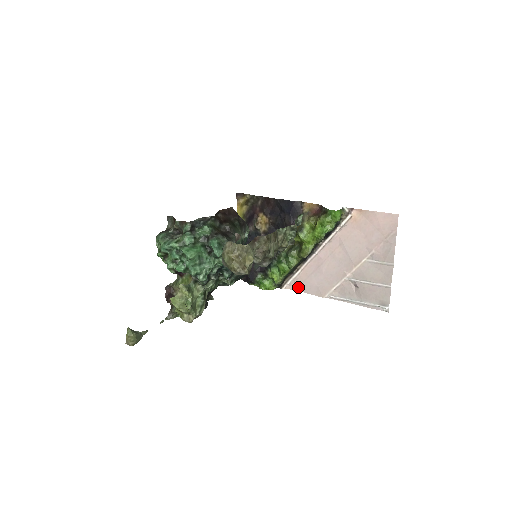
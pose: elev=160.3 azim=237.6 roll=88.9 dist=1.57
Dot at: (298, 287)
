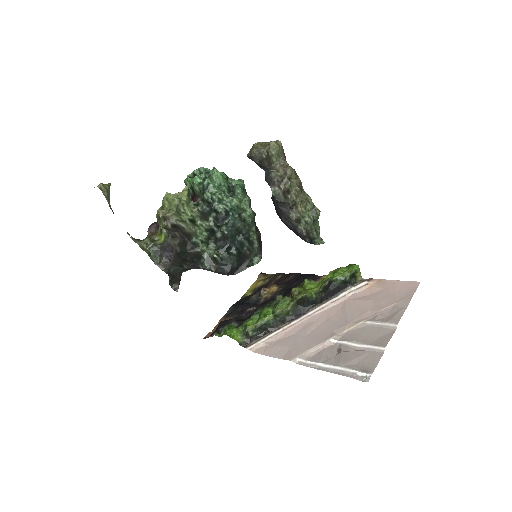
Dot at: (266, 350)
